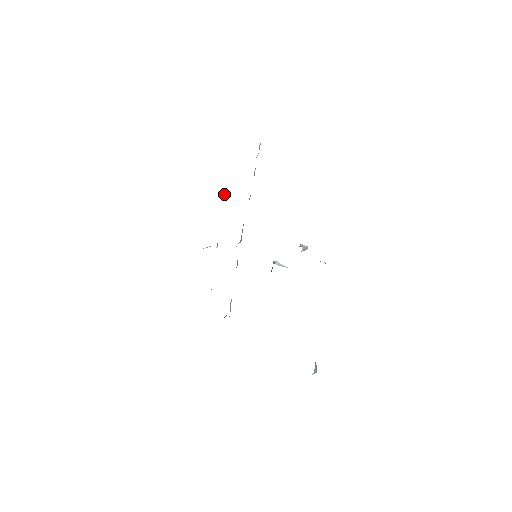
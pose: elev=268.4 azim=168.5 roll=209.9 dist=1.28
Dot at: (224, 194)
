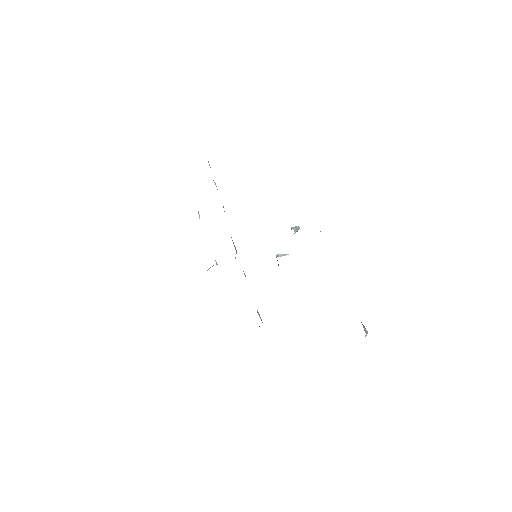
Dot at: occluded
